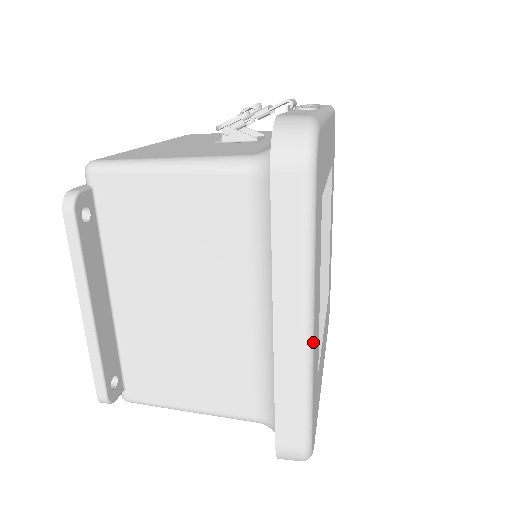
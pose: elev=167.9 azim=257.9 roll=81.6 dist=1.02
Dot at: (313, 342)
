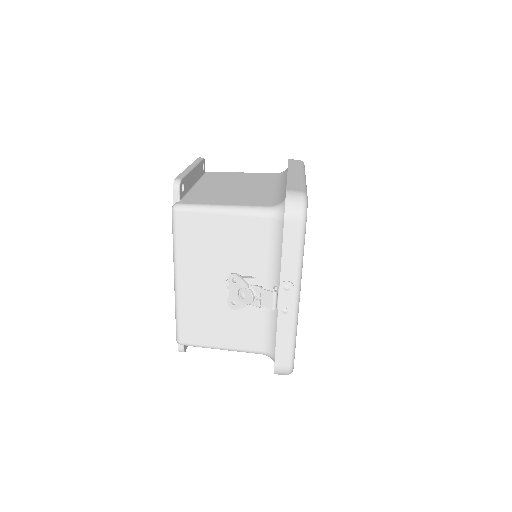
Dot at: occluded
